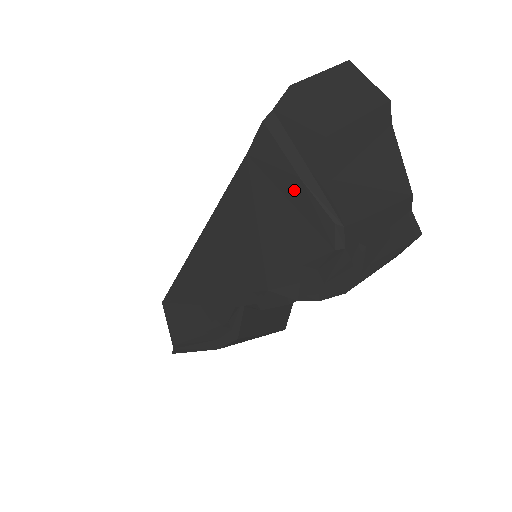
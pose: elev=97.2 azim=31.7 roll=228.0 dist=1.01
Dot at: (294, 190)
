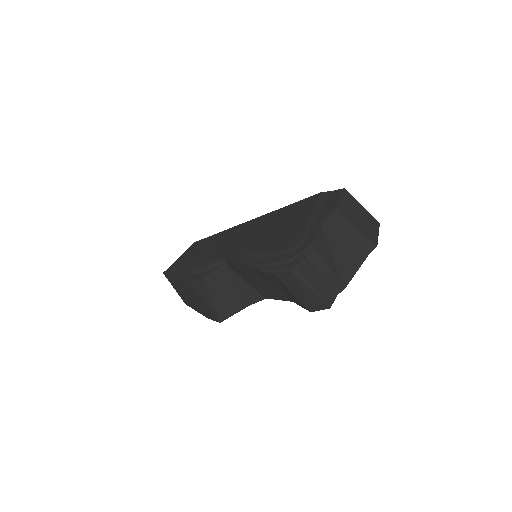
Dot at: (303, 220)
